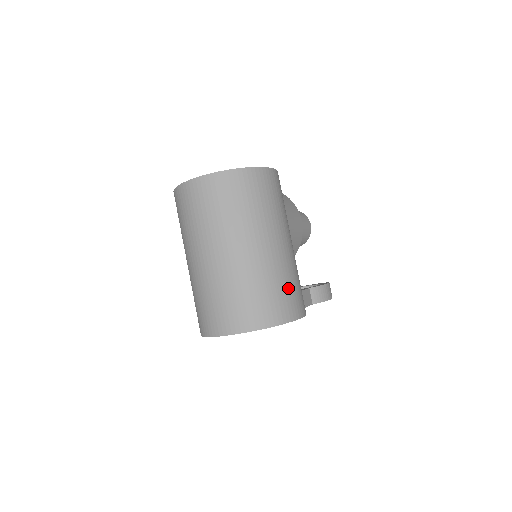
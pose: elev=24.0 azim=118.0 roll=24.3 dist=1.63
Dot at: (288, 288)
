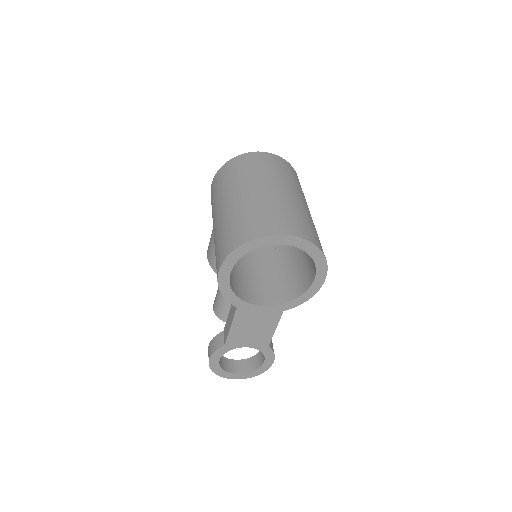
Dot at: occluded
